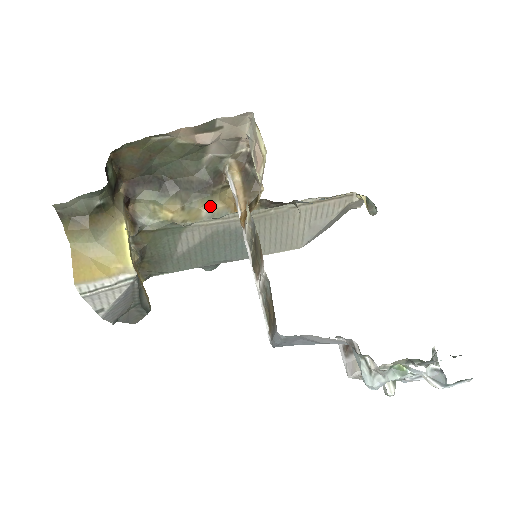
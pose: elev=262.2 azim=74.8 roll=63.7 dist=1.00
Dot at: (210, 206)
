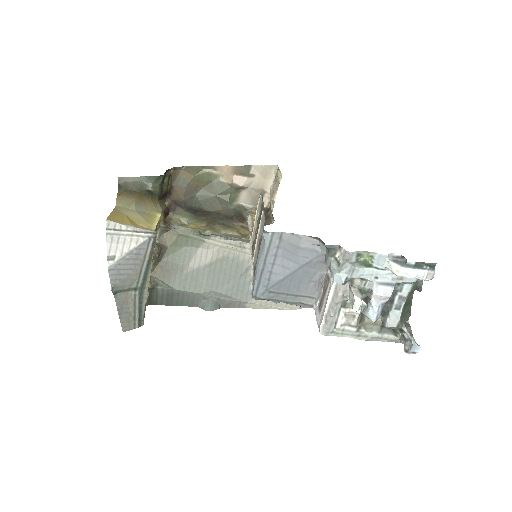
Dot at: (228, 231)
